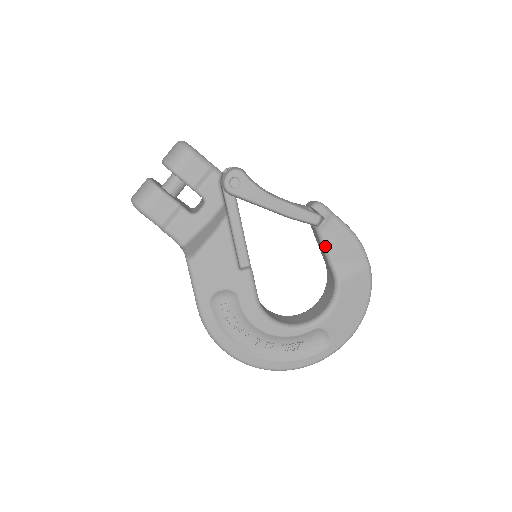
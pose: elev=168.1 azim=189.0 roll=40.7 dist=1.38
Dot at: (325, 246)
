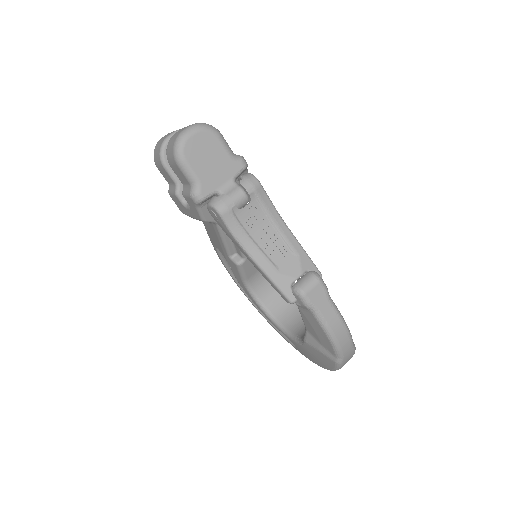
Dot at: (301, 315)
